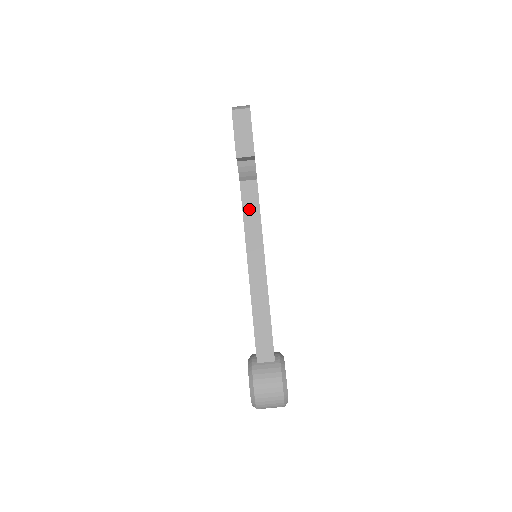
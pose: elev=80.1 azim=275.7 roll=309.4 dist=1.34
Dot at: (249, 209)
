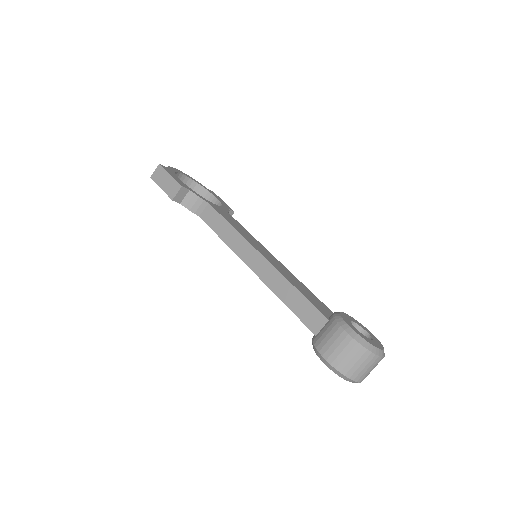
Dot at: (218, 227)
